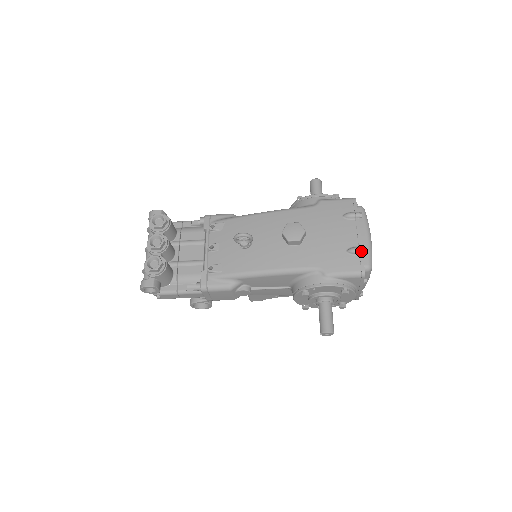
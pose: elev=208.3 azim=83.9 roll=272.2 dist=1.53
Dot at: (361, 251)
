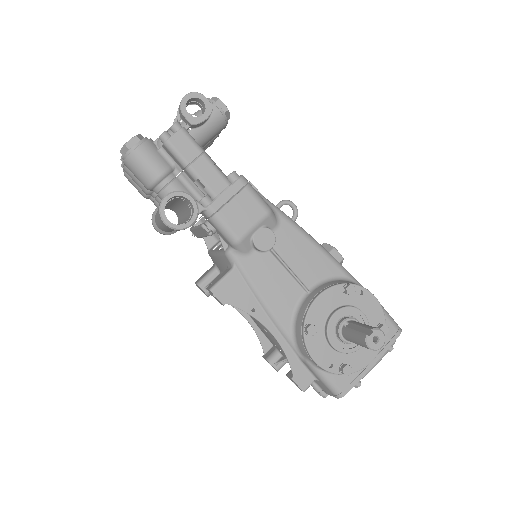
Dot at: occluded
